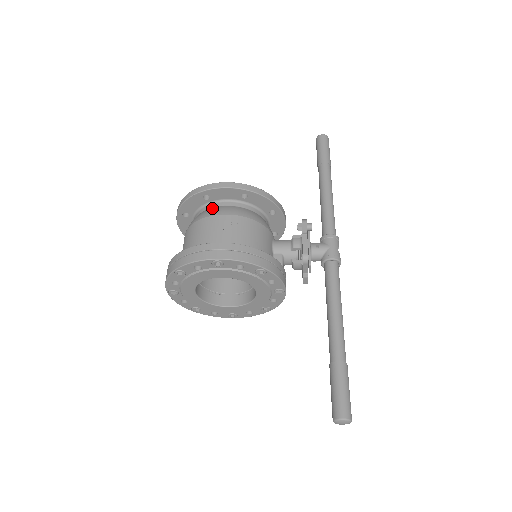
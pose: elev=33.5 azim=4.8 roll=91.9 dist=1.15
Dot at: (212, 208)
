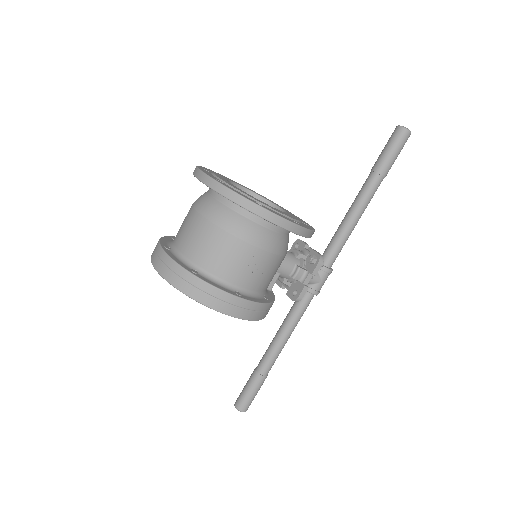
Dot at: (252, 223)
